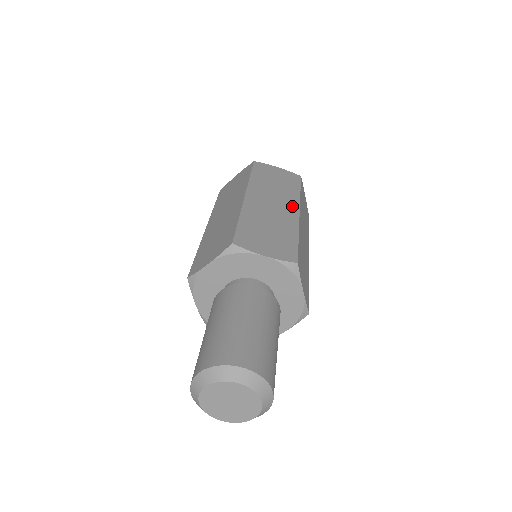
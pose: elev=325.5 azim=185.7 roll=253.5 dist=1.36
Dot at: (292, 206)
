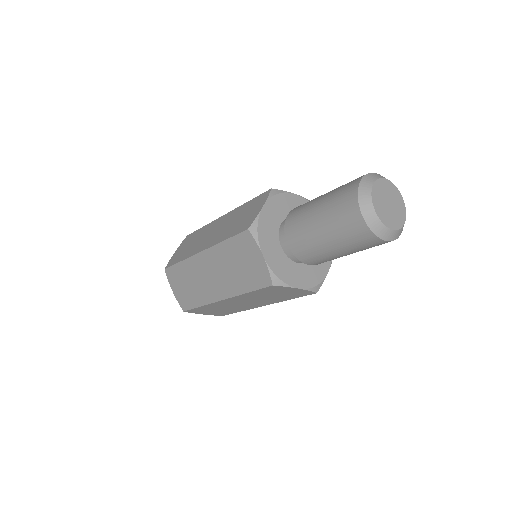
Dot at: occluded
